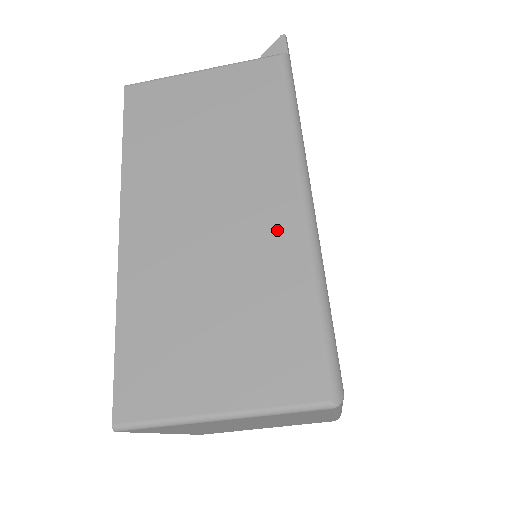
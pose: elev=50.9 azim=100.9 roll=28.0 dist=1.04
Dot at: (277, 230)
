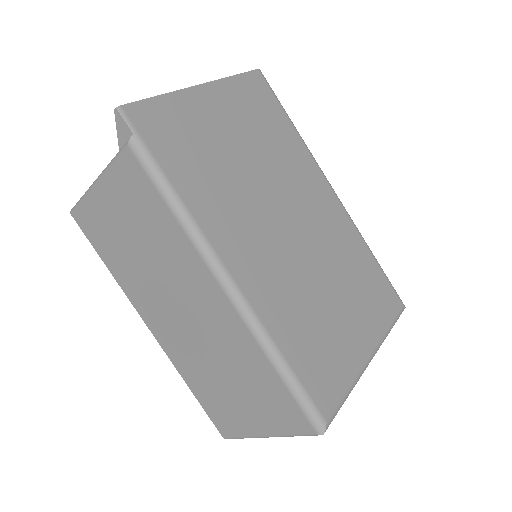
Dot at: (227, 323)
